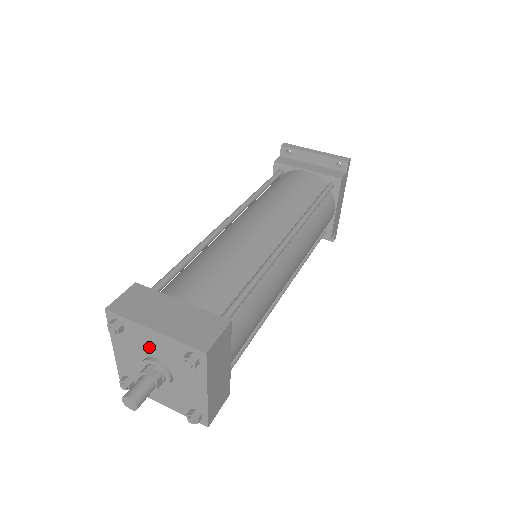
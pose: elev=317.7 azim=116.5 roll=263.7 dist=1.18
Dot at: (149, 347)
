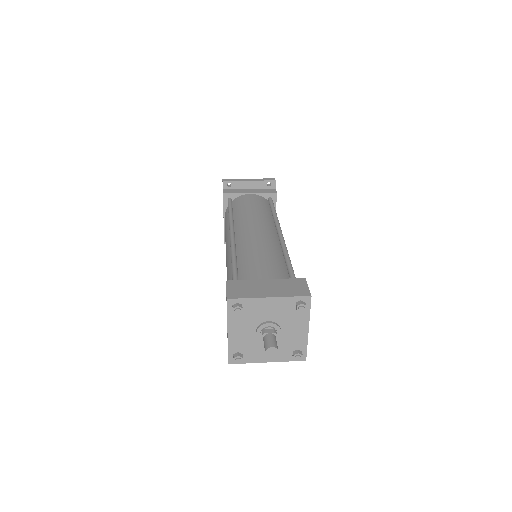
Dot at: (263, 314)
